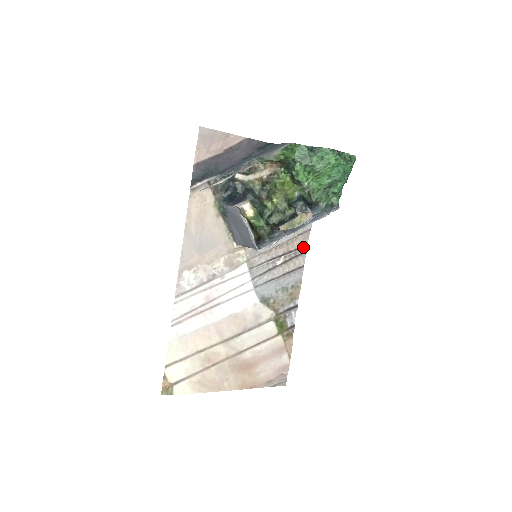
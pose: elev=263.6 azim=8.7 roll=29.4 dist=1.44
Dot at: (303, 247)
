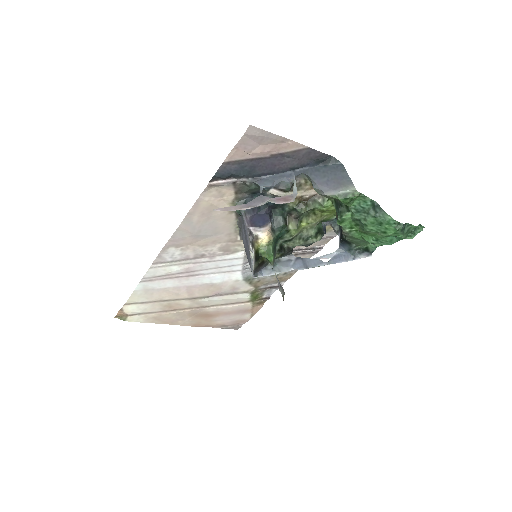
Dot at: (316, 248)
